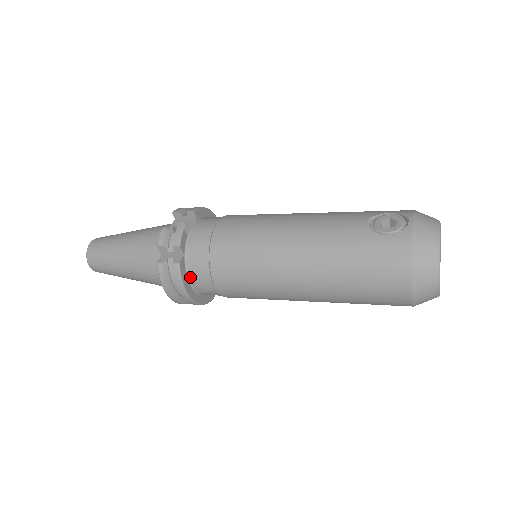
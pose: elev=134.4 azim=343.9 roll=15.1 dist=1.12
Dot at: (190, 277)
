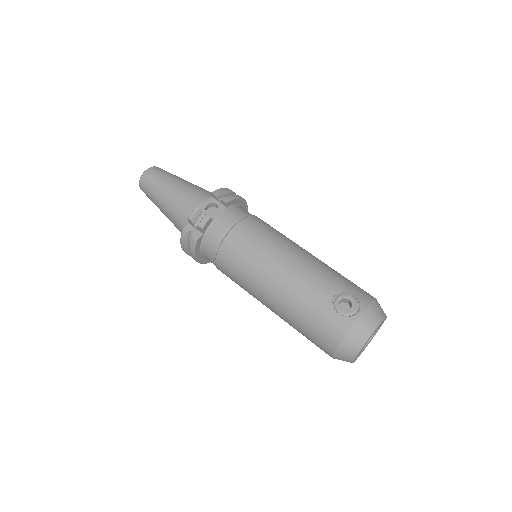
Dot at: (202, 249)
